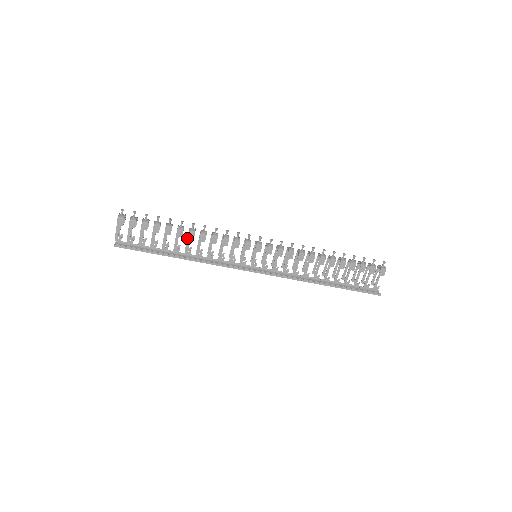
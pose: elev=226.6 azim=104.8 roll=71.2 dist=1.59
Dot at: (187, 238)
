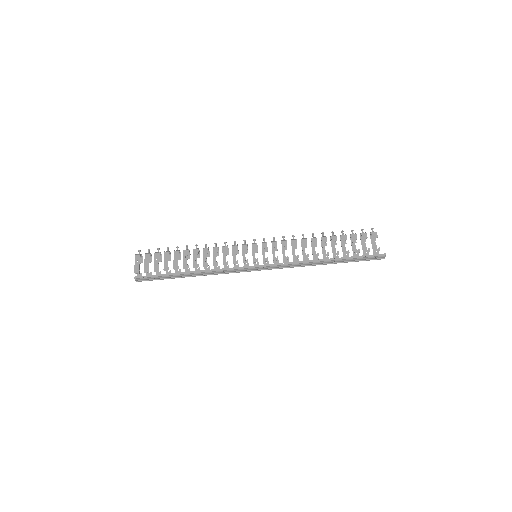
Dot at: (193, 255)
